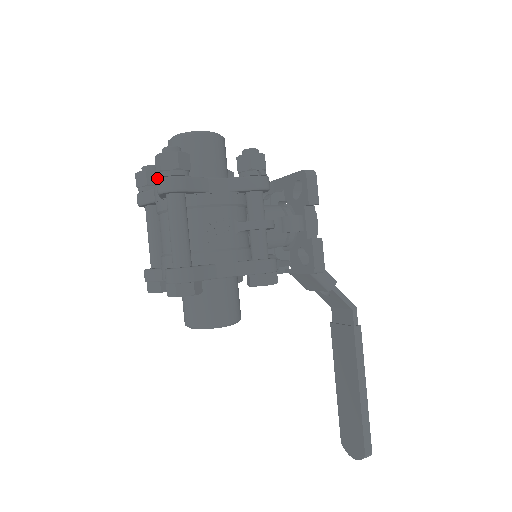
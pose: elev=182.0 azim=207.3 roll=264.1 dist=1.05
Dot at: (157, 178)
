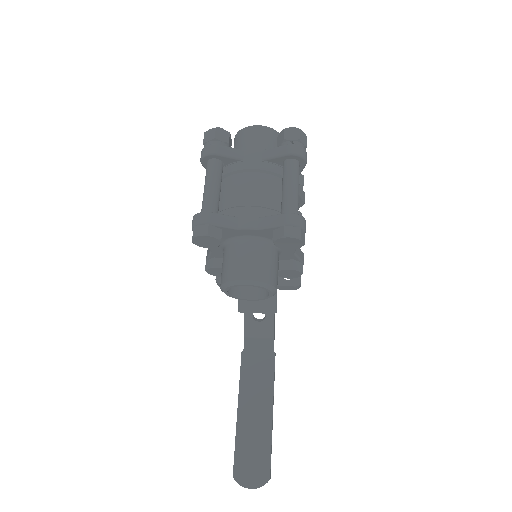
Dot at: (231, 144)
